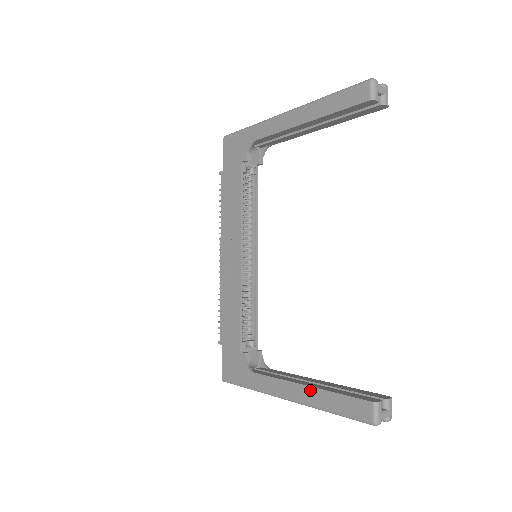
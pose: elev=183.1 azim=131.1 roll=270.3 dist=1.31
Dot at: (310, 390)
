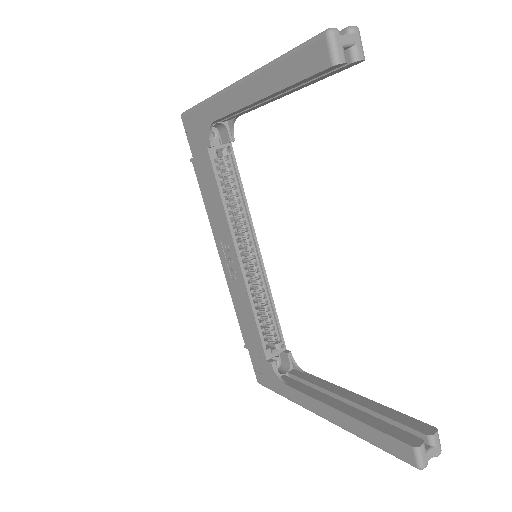
Dot at: (344, 416)
